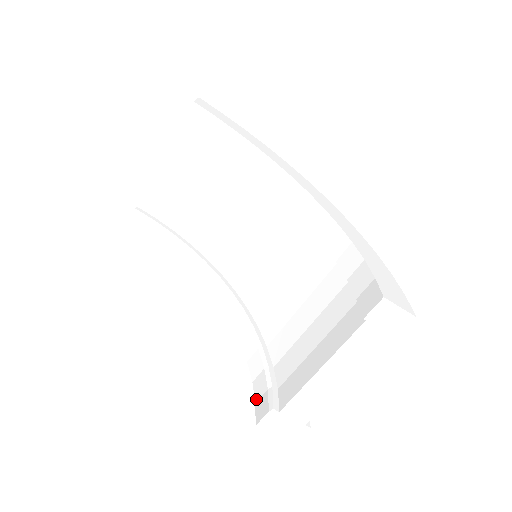
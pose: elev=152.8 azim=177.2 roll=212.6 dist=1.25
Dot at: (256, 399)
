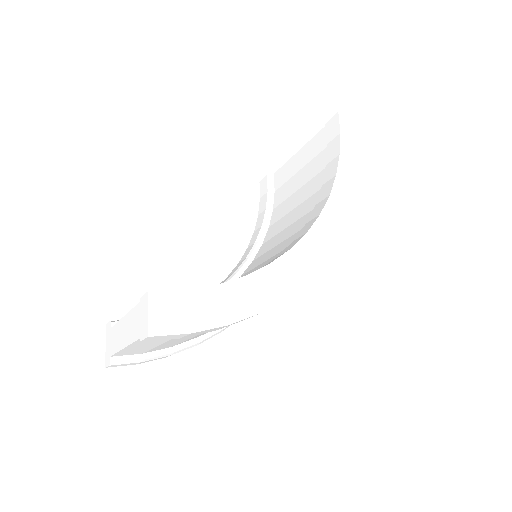
Dot at: occluded
